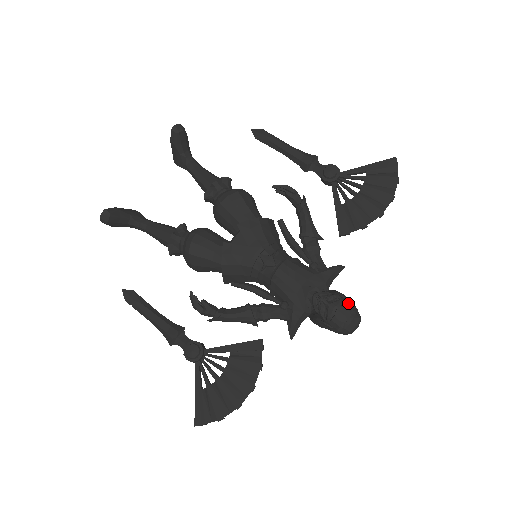
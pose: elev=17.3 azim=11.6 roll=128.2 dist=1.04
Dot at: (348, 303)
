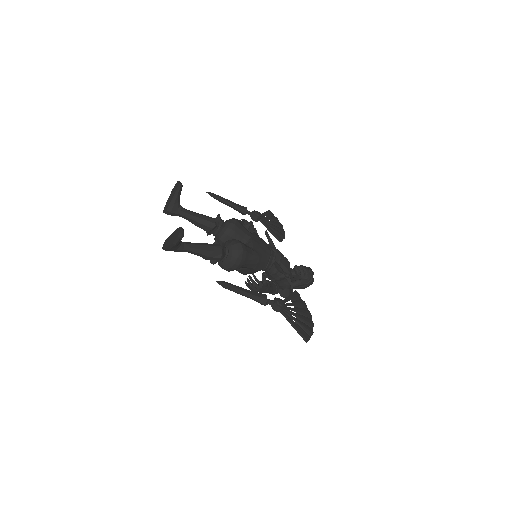
Dot at: occluded
